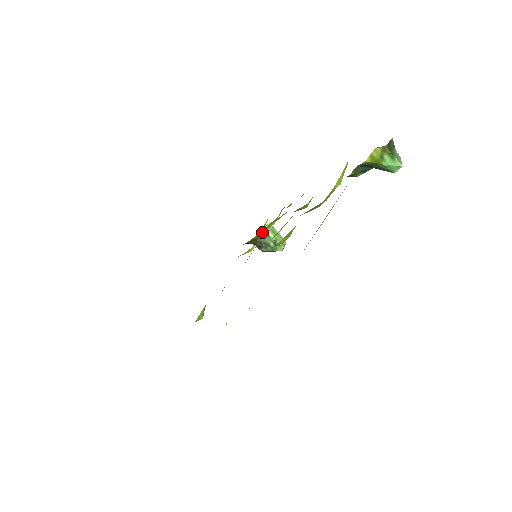
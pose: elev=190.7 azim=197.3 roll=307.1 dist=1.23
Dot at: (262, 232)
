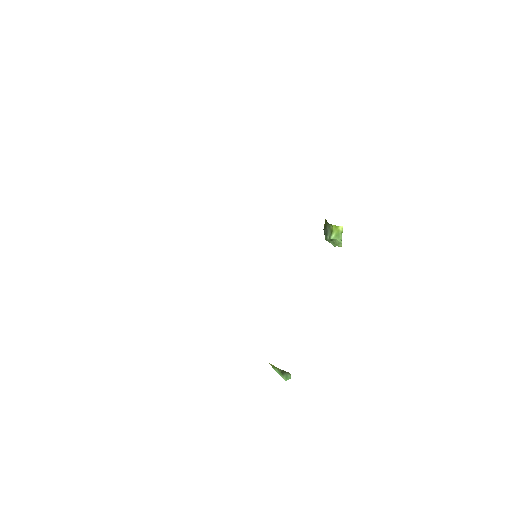
Dot at: occluded
